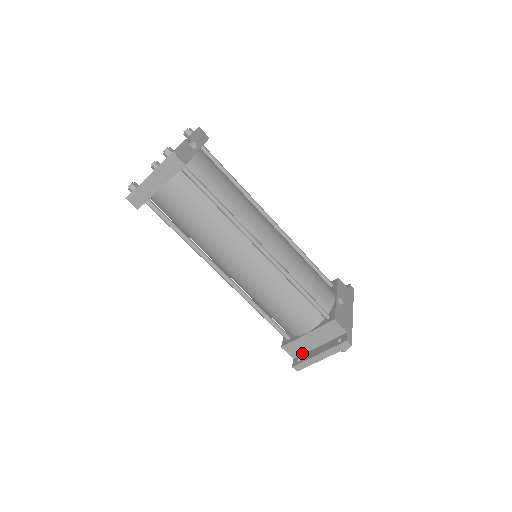
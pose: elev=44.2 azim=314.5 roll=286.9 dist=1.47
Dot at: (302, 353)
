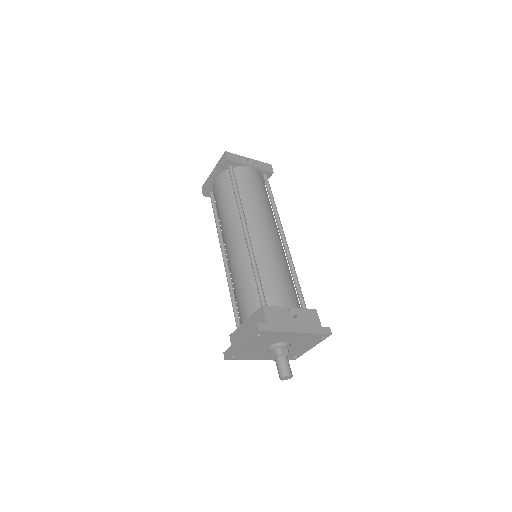
Dot at: occluded
